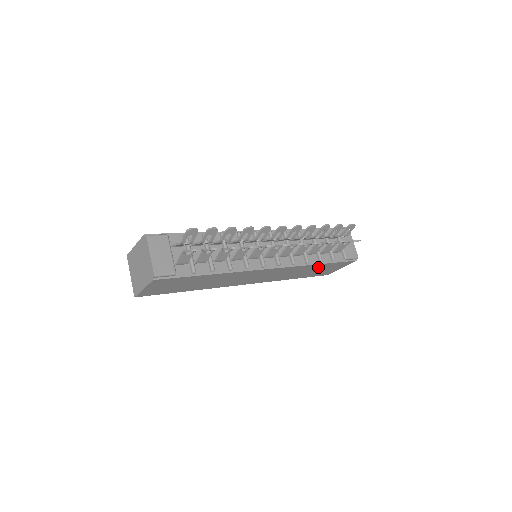
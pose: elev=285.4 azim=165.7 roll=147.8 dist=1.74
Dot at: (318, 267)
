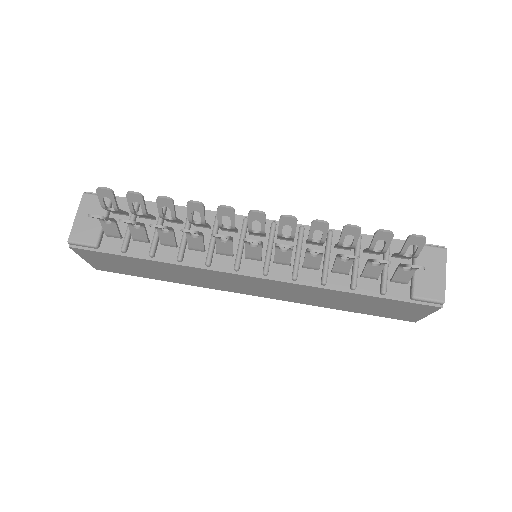
Dot at: (360, 299)
